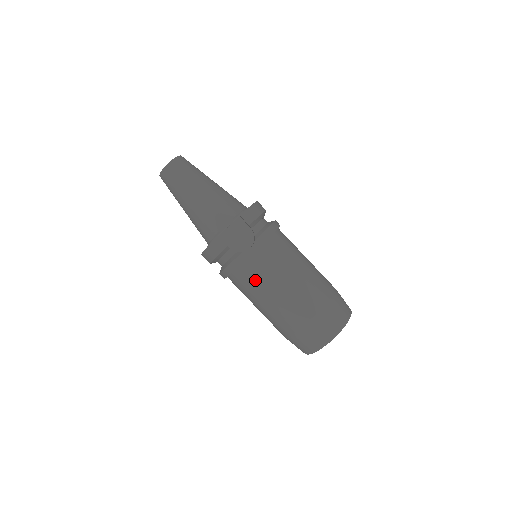
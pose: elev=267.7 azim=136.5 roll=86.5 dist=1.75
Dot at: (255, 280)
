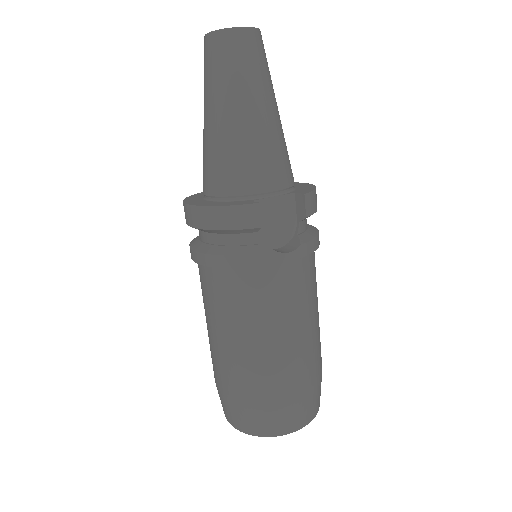
Dot at: (259, 300)
